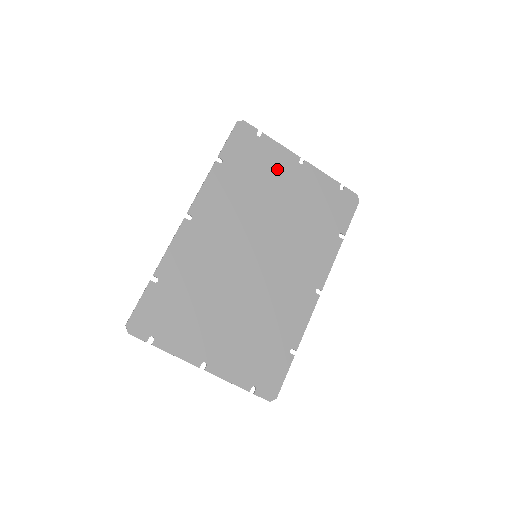
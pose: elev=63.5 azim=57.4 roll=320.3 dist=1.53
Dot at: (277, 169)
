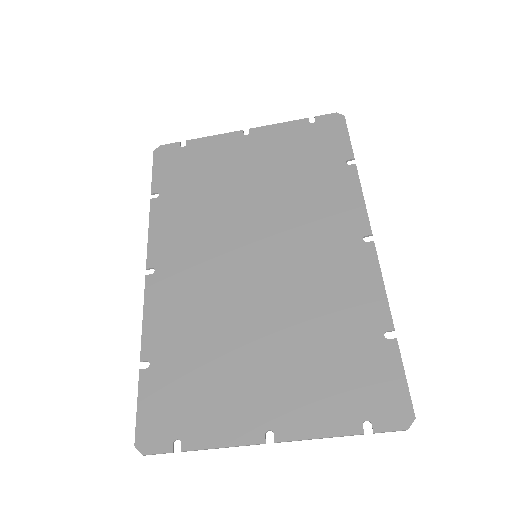
Dot at: (223, 158)
